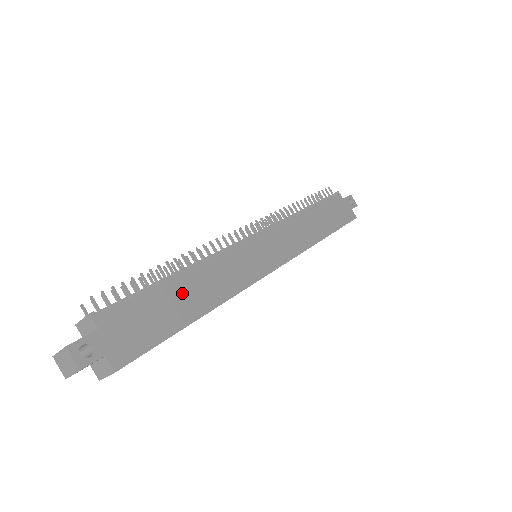
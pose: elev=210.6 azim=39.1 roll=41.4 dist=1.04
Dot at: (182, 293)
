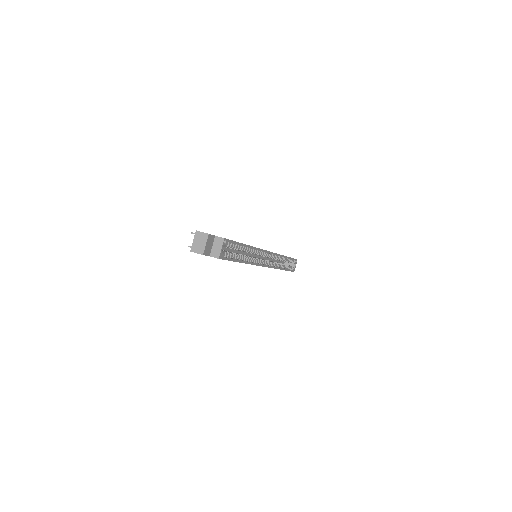
Dot at: occluded
